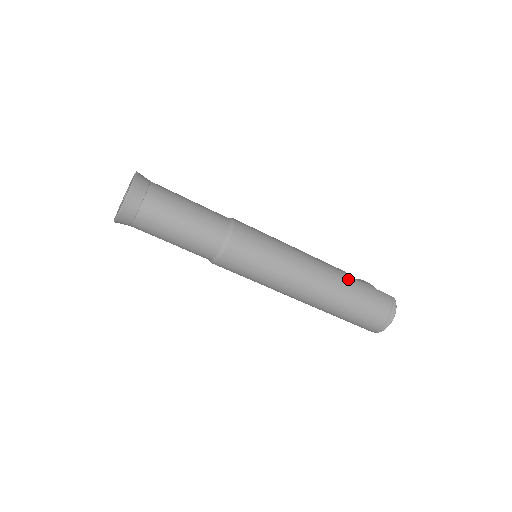
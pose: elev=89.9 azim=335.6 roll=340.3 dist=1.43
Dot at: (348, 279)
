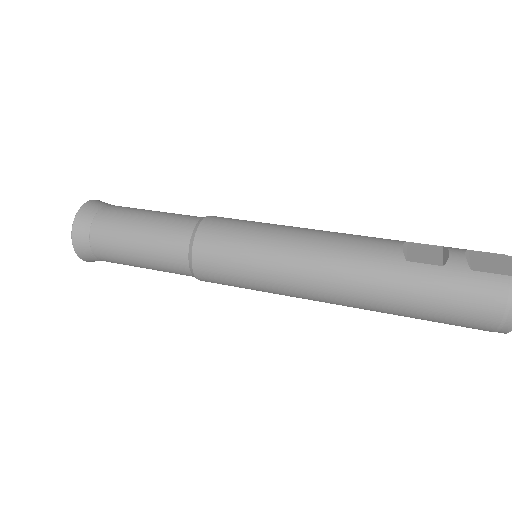
Dot at: (400, 269)
